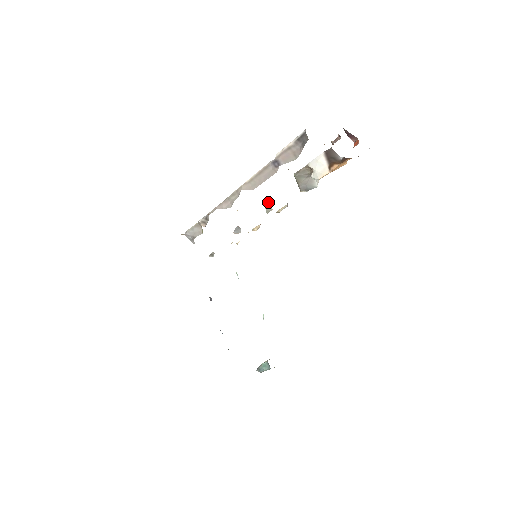
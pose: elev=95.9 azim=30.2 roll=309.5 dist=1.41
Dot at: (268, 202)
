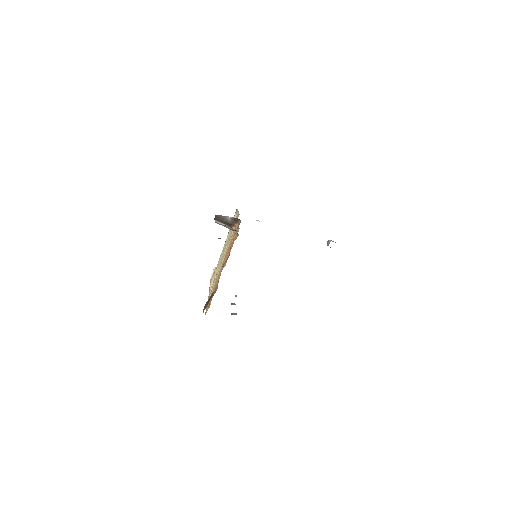
Dot at: occluded
